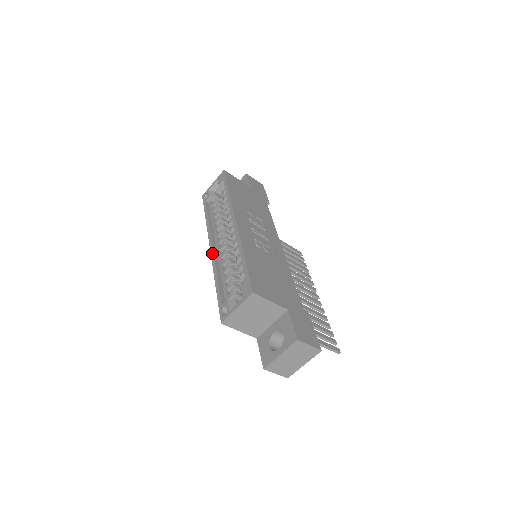
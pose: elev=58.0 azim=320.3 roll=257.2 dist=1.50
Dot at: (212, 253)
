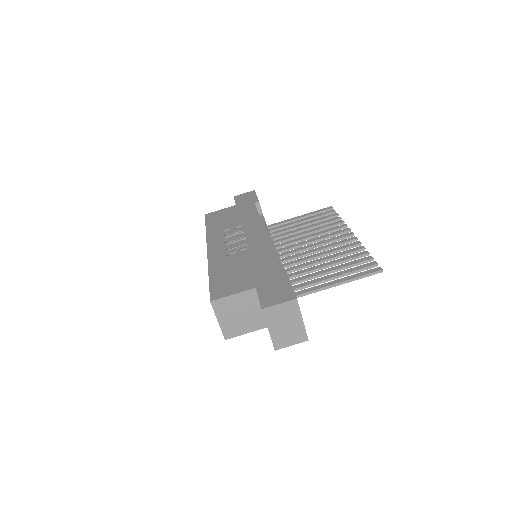
Dot at: occluded
